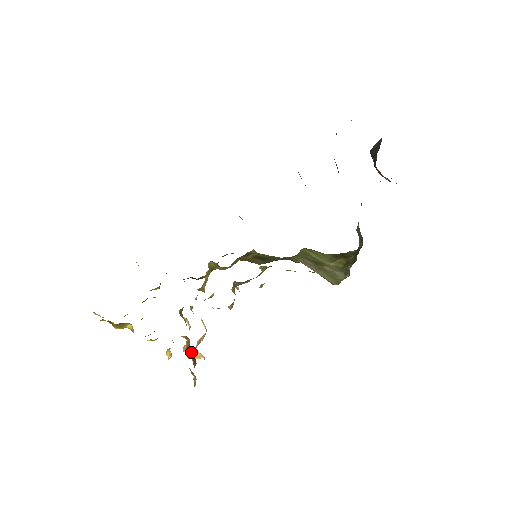
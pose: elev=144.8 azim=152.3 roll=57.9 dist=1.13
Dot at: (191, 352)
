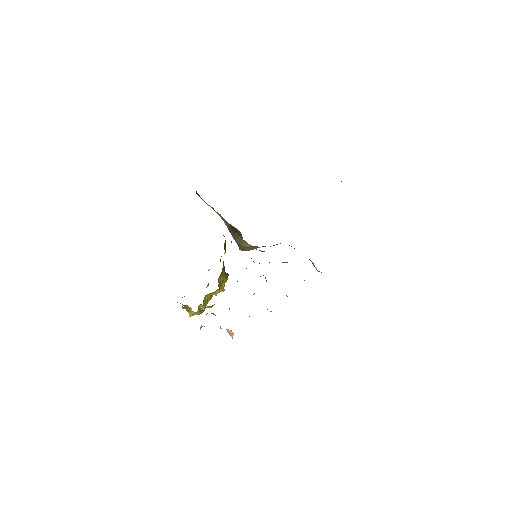
Dot at: (228, 331)
